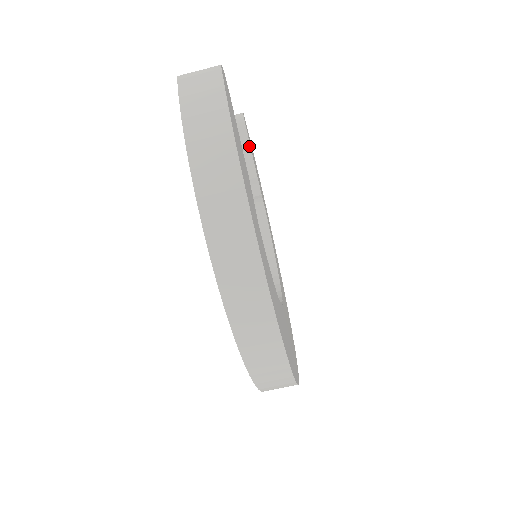
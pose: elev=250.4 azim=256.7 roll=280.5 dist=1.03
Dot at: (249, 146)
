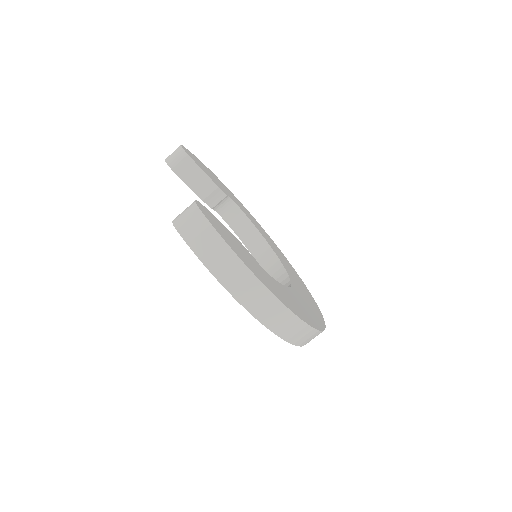
Dot at: (201, 170)
